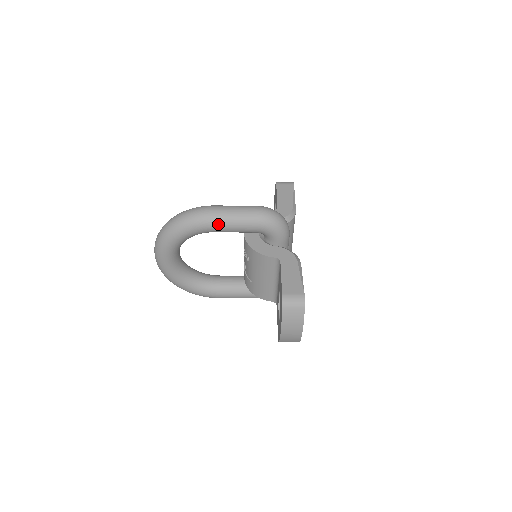
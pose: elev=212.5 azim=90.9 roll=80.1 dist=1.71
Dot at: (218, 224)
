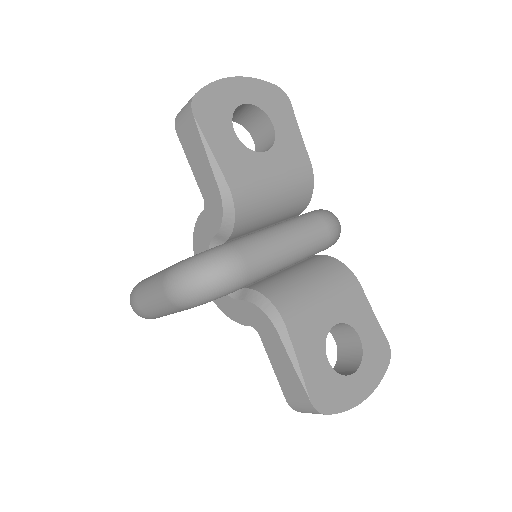
Dot at: occluded
